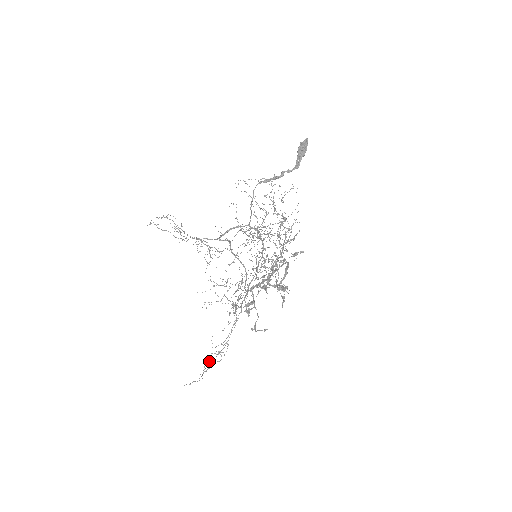
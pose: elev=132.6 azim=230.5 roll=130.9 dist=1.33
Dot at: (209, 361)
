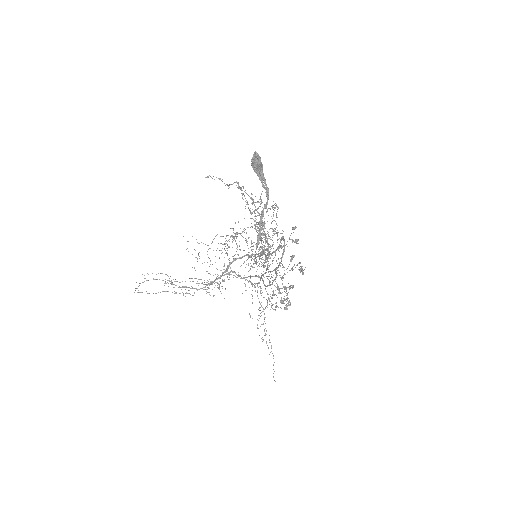
Dot at: (257, 328)
